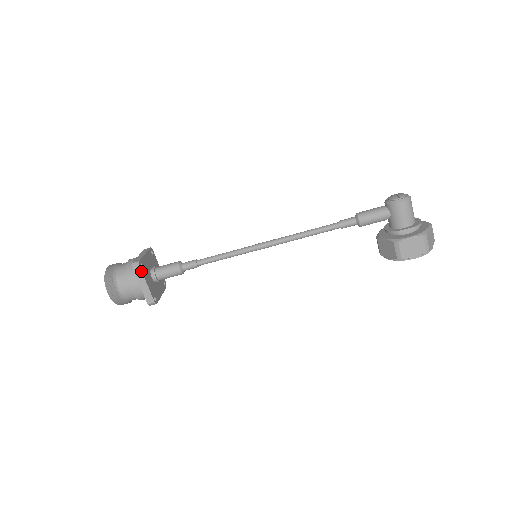
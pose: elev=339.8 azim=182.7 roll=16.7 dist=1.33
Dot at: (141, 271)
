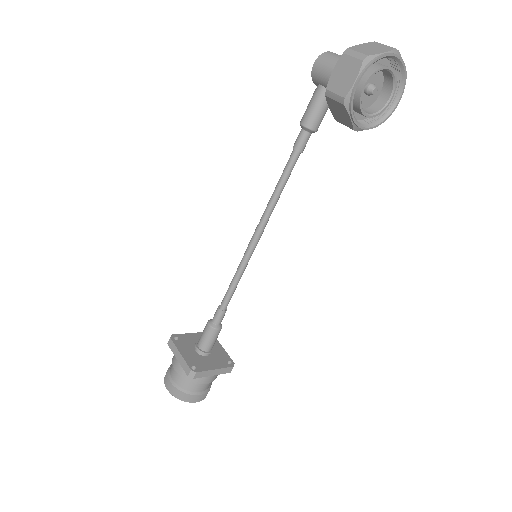
Dot at: (173, 342)
